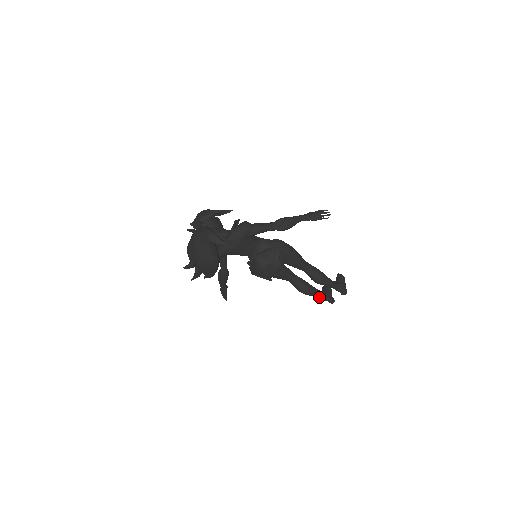
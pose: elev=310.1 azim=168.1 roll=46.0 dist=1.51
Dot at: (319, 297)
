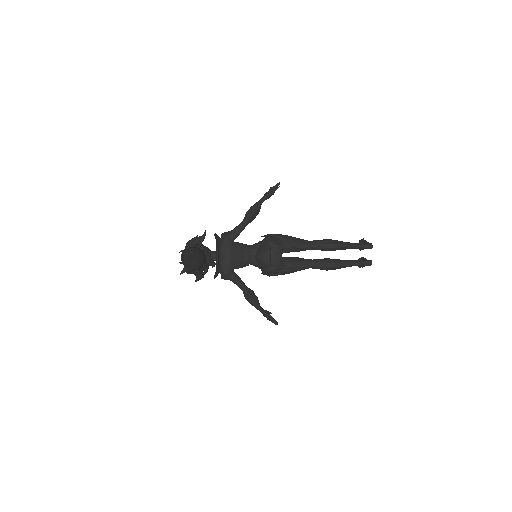
Dot at: (352, 265)
